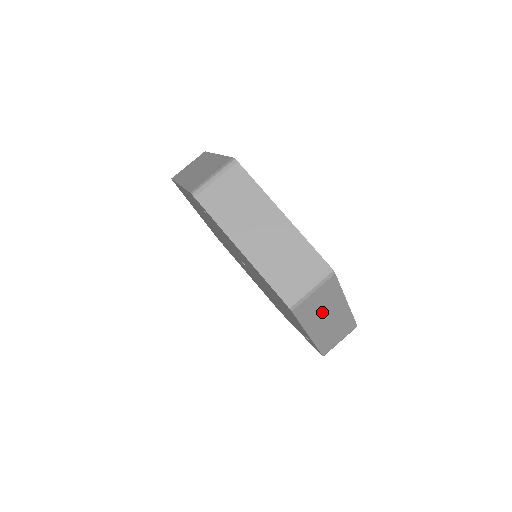
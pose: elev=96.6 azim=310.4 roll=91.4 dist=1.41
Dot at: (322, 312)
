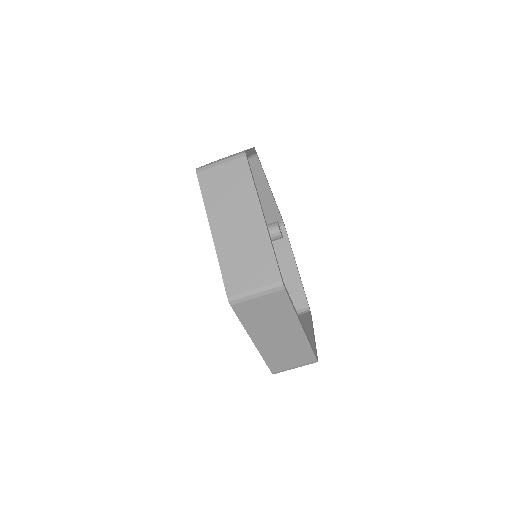
Dot at: occluded
